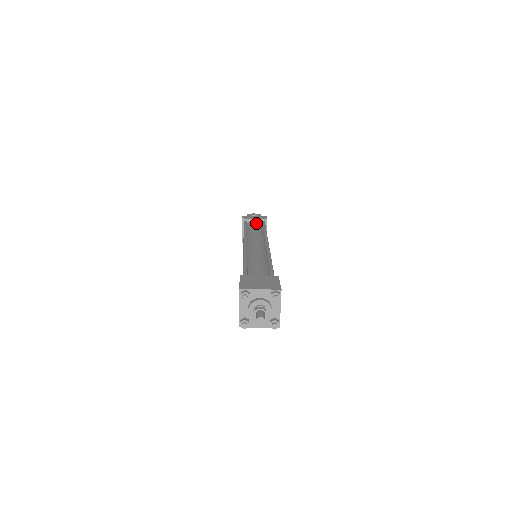
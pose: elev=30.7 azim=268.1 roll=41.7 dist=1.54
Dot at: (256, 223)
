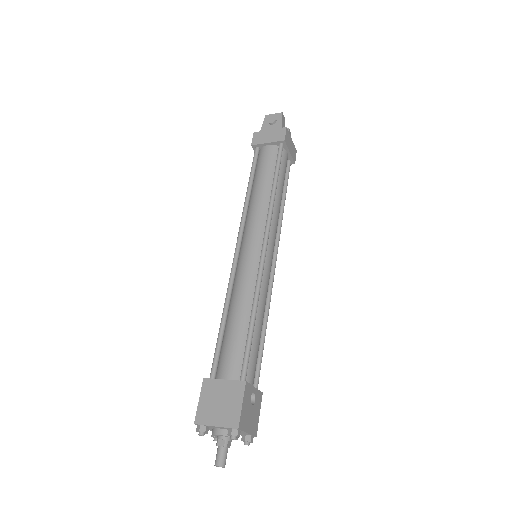
Dot at: (268, 157)
